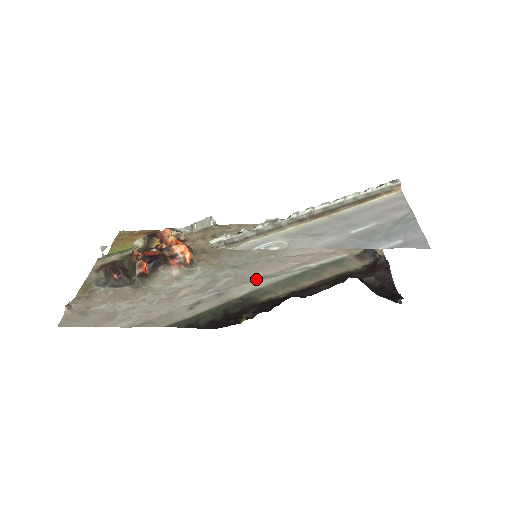
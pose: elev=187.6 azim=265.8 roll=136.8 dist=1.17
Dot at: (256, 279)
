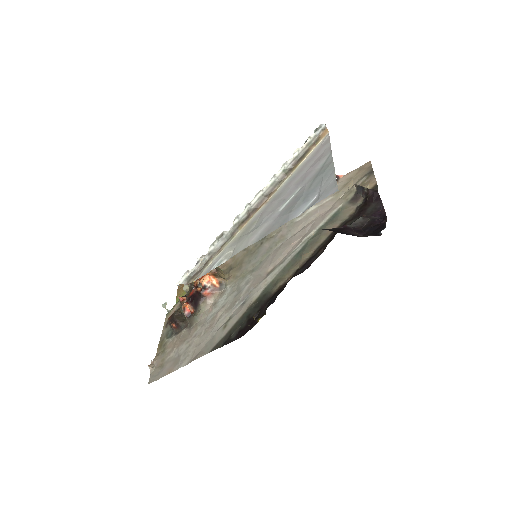
Dot at: (268, 274)
